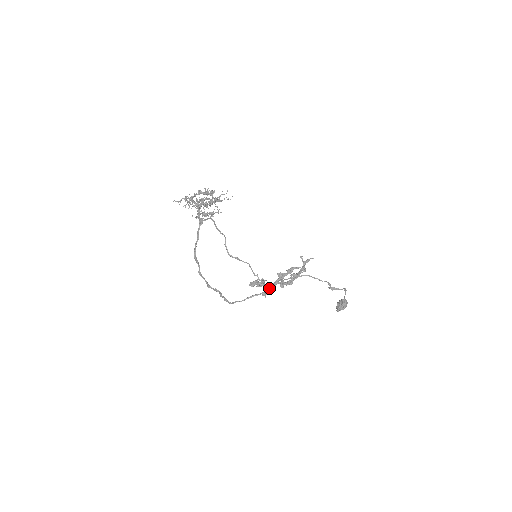
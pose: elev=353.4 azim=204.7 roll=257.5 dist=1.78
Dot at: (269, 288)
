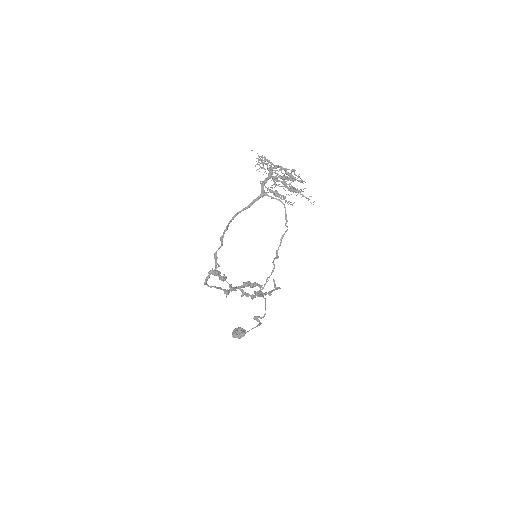
Dot at: (234, 289)
